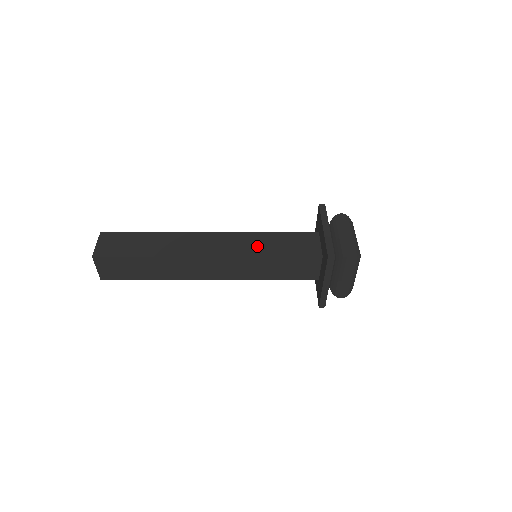
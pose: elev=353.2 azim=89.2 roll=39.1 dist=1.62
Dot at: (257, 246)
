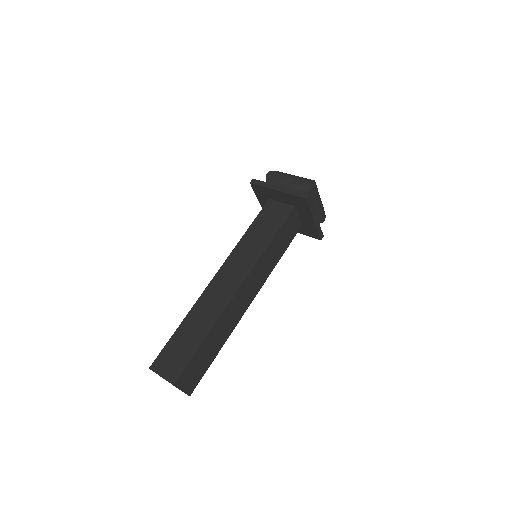
Dot at: (270, 262)
